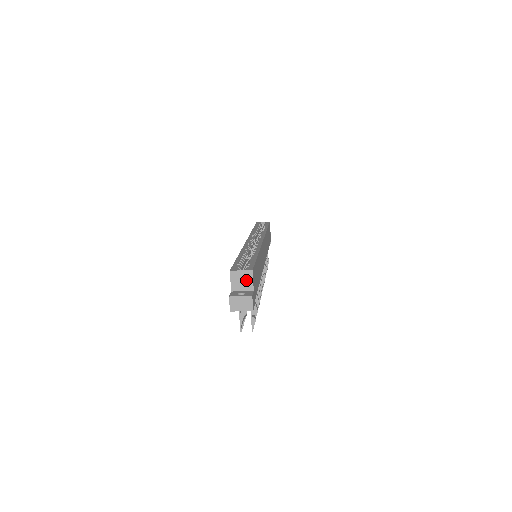
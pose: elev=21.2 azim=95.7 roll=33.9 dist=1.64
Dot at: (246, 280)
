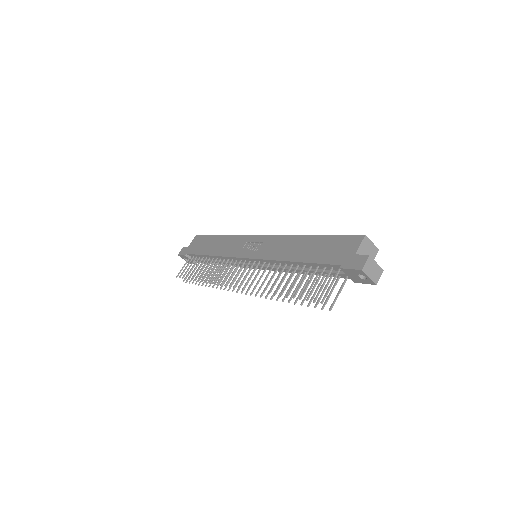
Dot at: (370, 254)
